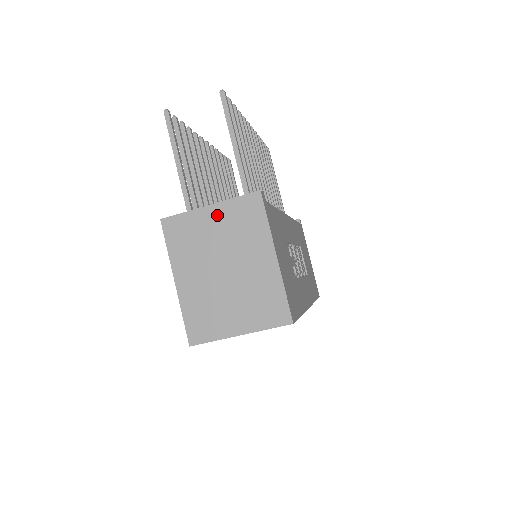
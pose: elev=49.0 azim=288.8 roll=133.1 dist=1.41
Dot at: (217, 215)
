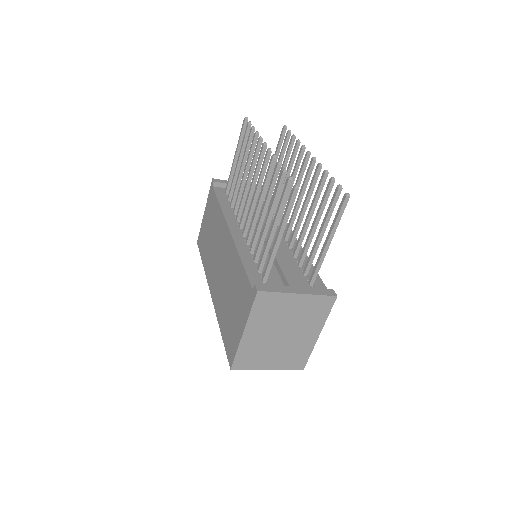
Dot at: (300, 302)
